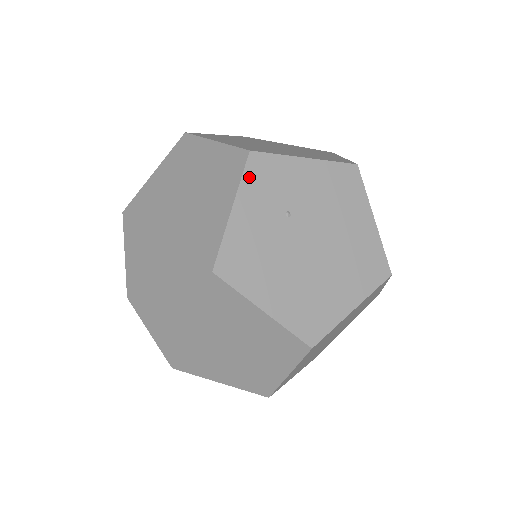
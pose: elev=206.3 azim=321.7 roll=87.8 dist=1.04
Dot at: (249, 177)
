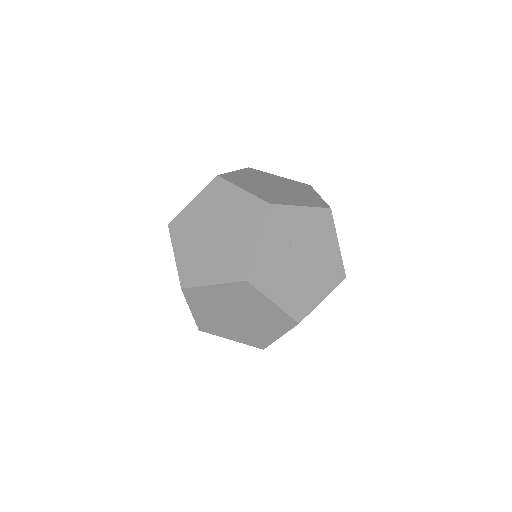
Dot at: (269, 221)
